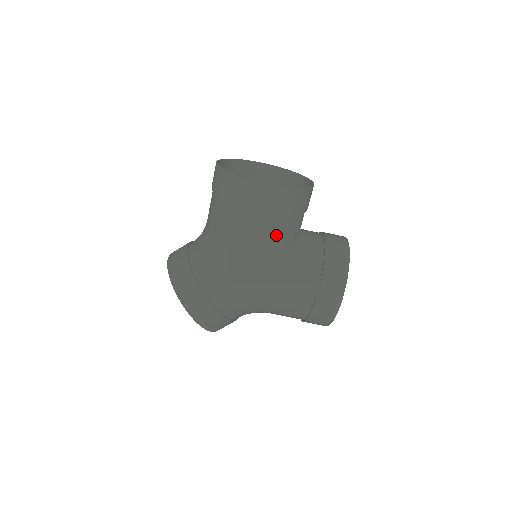
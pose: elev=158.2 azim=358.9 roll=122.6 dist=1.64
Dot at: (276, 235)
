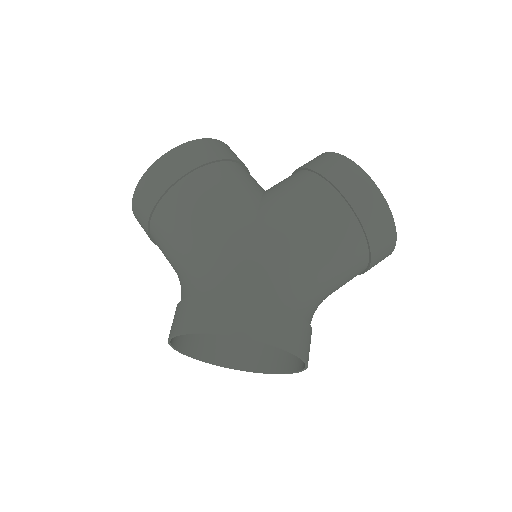
Dot at: (234, 181)
